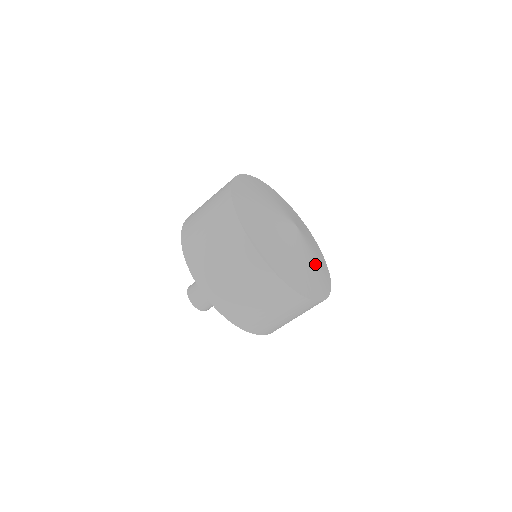
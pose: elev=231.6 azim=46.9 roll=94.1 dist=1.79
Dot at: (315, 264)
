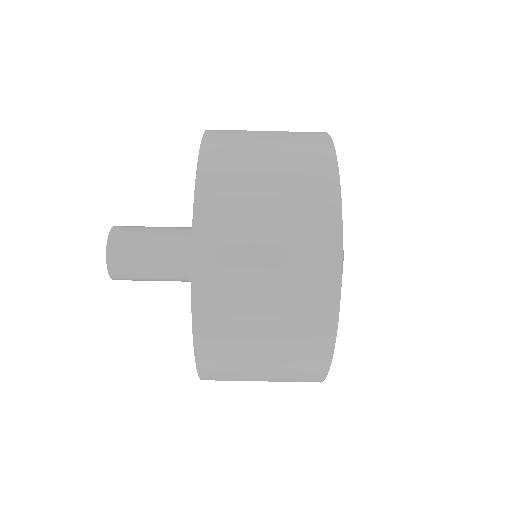
Dot at: occluded
